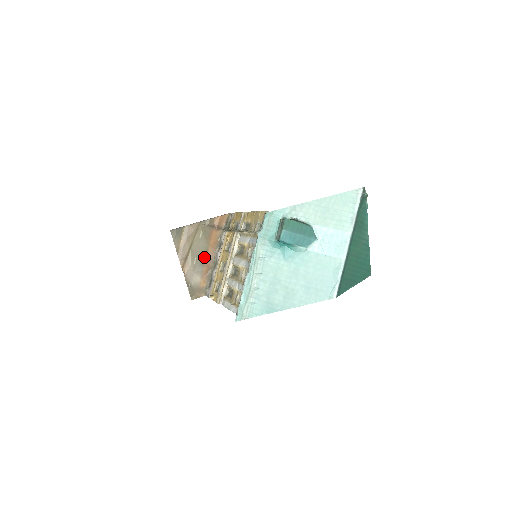
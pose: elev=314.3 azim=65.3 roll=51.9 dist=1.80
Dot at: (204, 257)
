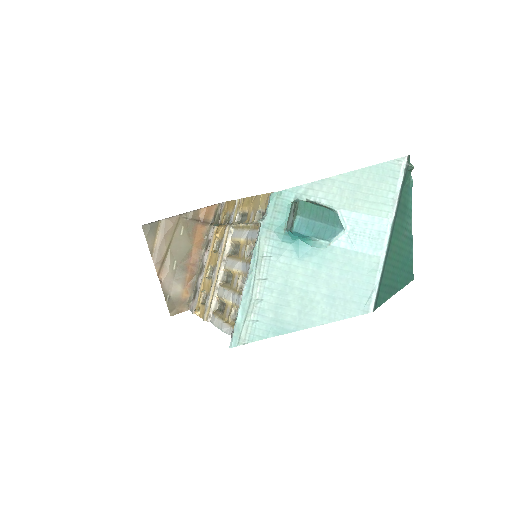
Dot at: (186, 260)
